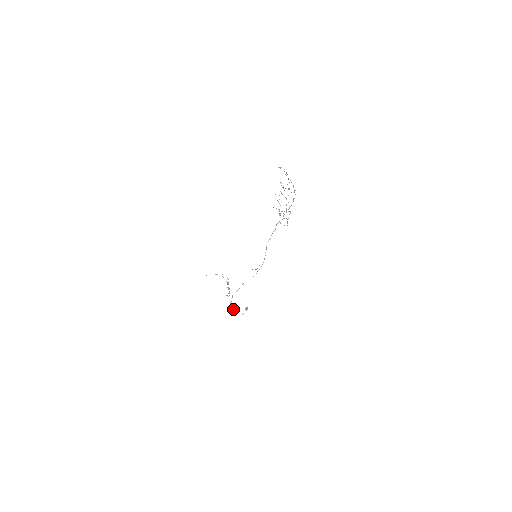
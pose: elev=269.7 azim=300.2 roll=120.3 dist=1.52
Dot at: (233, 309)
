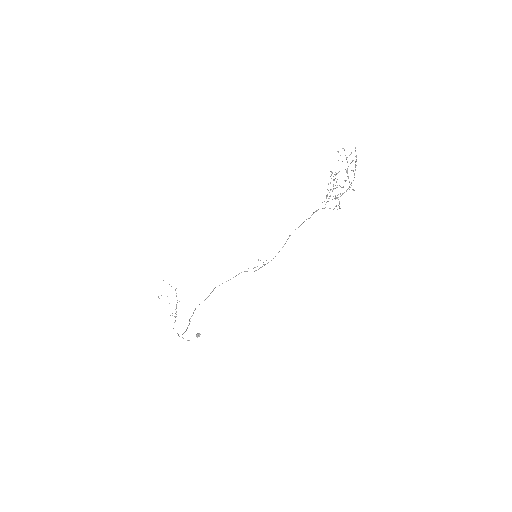
Dot at: (190, 321)
